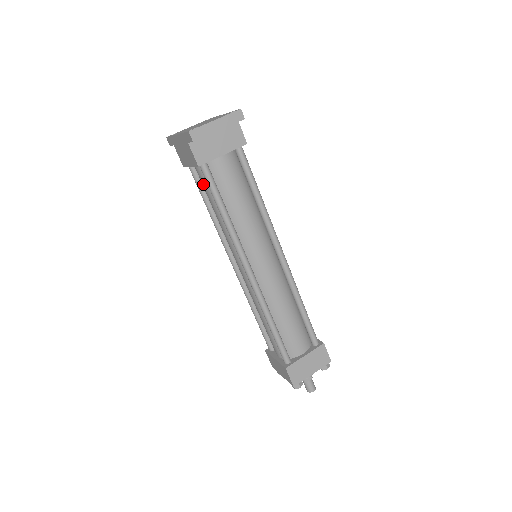
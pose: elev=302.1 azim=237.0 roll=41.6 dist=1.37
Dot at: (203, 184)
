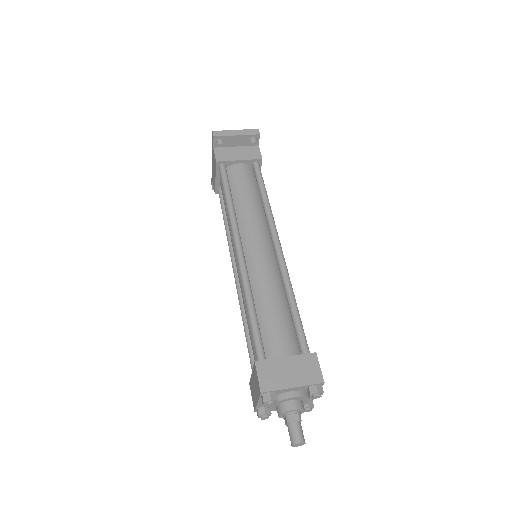
Dot at: (222, 191)
